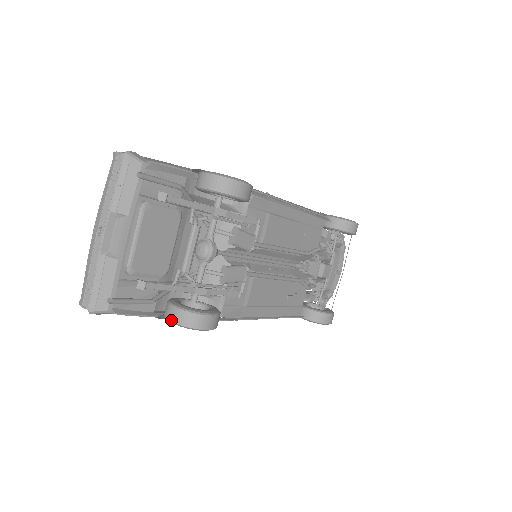
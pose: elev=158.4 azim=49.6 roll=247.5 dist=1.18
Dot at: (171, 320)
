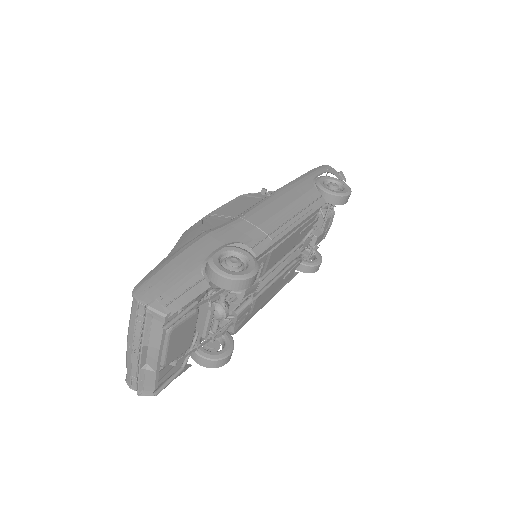
Dot at: (197, 363)
